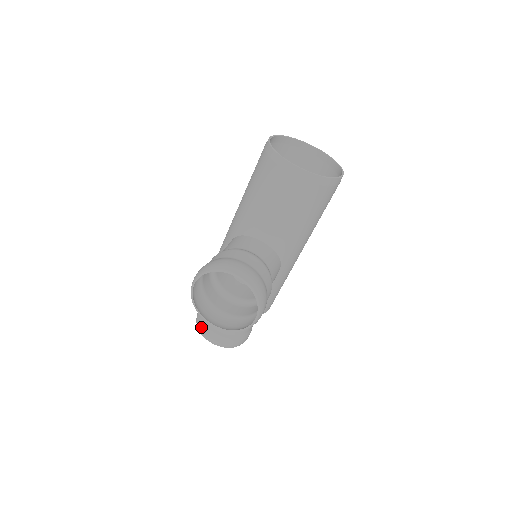
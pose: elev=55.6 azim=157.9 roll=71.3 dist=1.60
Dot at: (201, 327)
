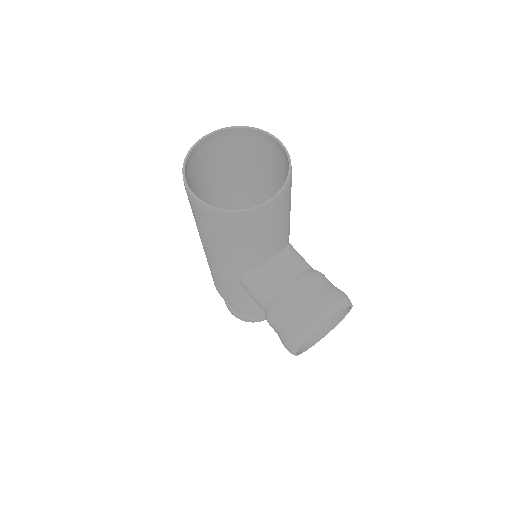
Dot at: (255, 321)
